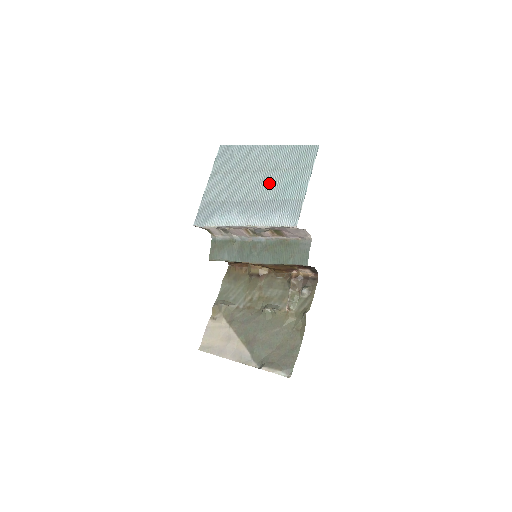
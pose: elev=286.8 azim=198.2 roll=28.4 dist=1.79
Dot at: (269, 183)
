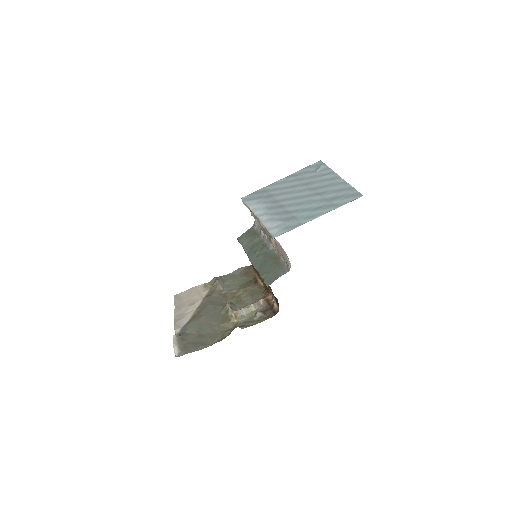
Dot at: (304, 200)
